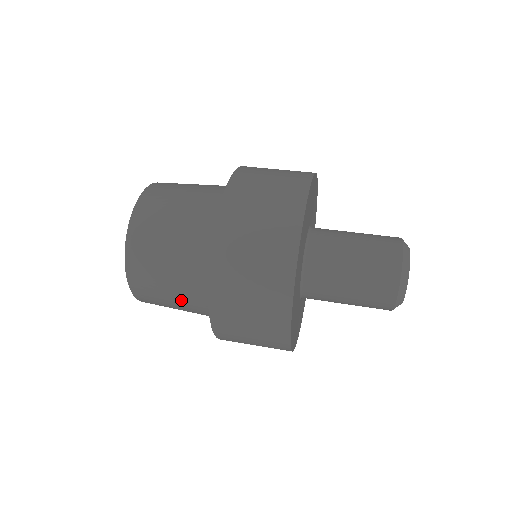
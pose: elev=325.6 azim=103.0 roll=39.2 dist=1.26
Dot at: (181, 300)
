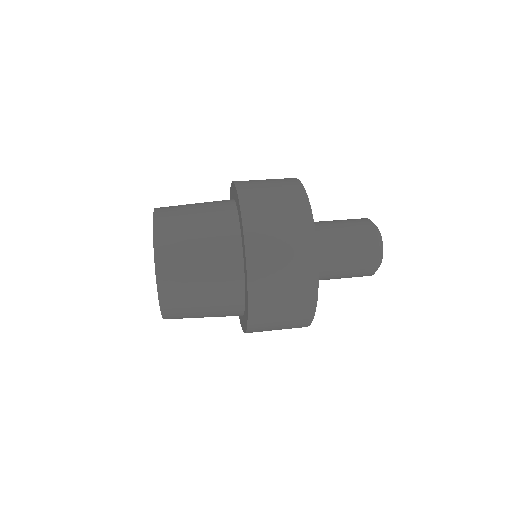
Dot at: (210, 293)
